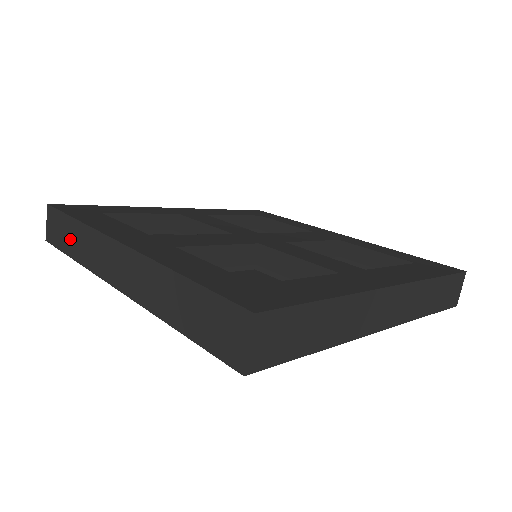
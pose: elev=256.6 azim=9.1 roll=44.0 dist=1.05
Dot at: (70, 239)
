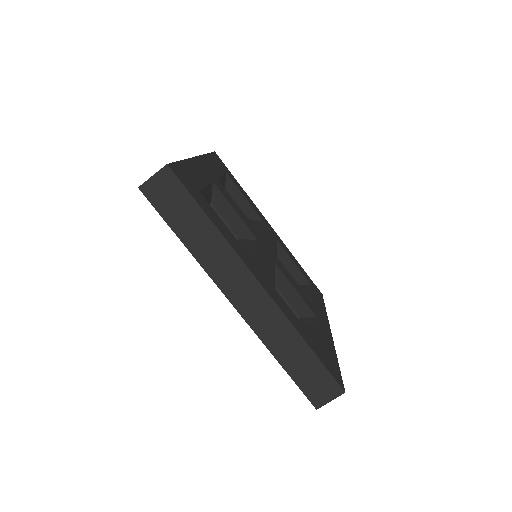
Dot at: occluded
